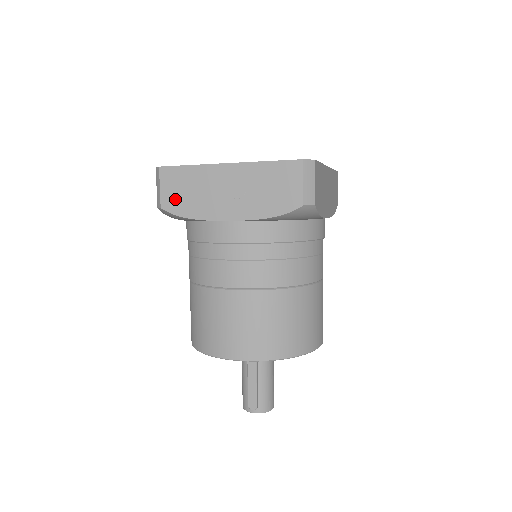
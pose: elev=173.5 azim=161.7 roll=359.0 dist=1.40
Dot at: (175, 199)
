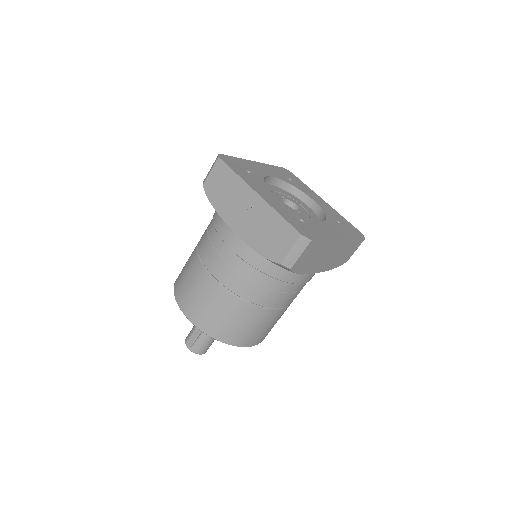
Dot at: (214, 187)
